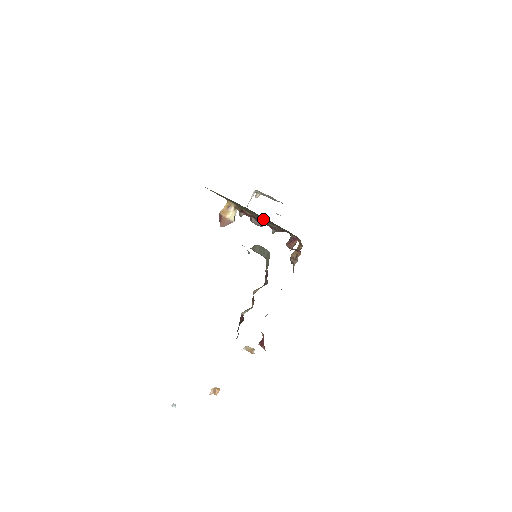
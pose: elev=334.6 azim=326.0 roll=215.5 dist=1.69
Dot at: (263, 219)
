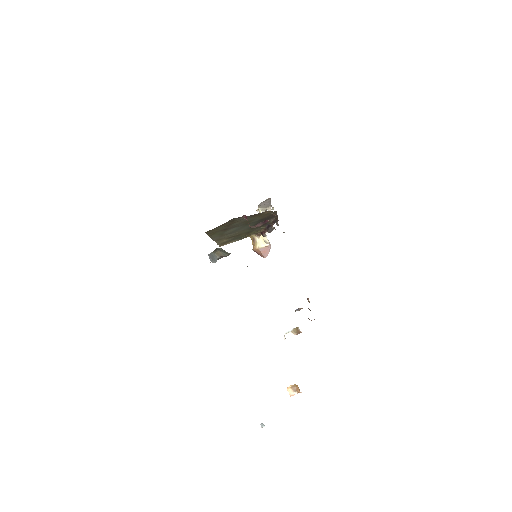
Dot at: occluded
